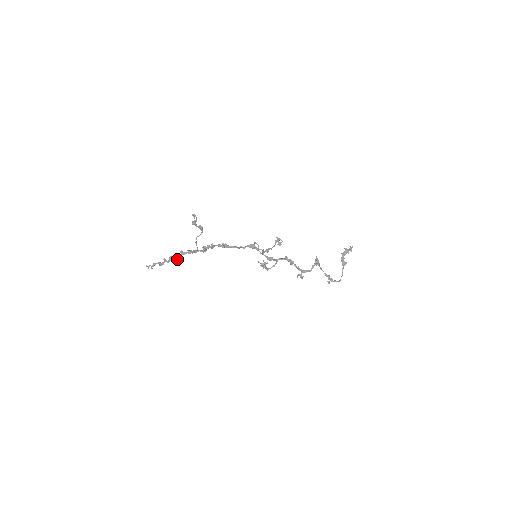
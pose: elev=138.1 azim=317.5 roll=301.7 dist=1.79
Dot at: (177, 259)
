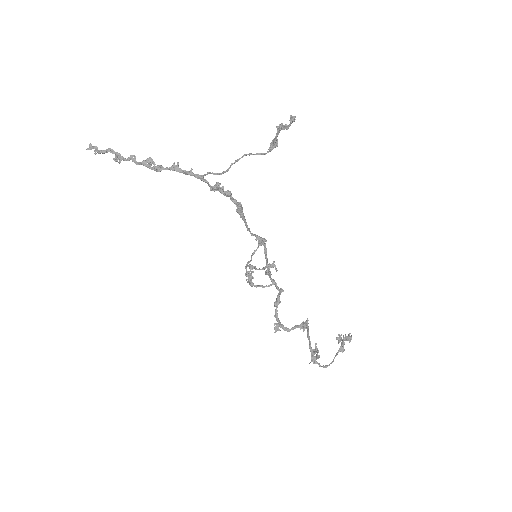
Dot at: (157, 169)
